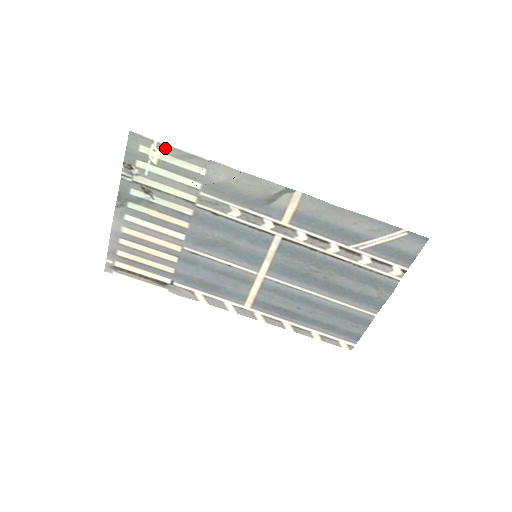
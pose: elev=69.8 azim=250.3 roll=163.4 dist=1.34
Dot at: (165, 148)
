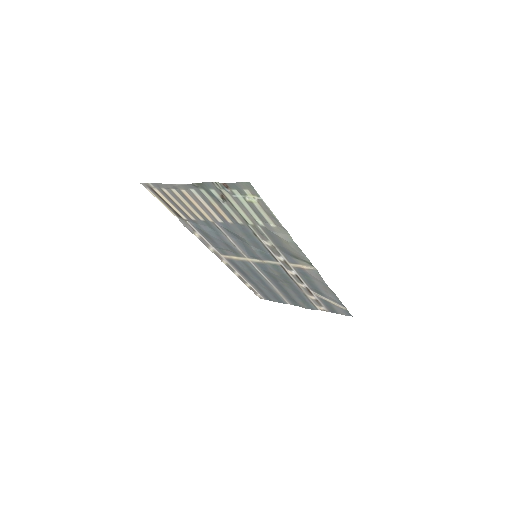
Dot at: (263, 204)
